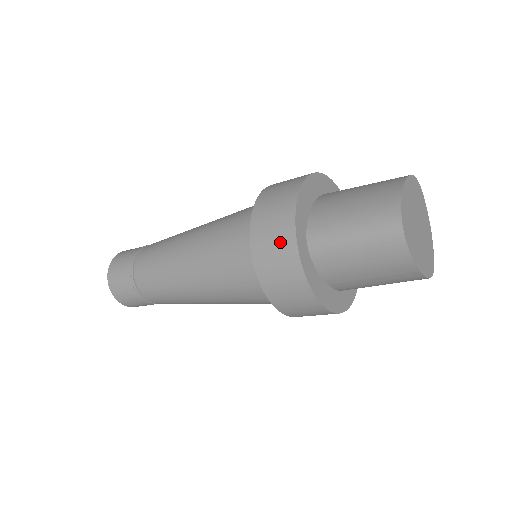
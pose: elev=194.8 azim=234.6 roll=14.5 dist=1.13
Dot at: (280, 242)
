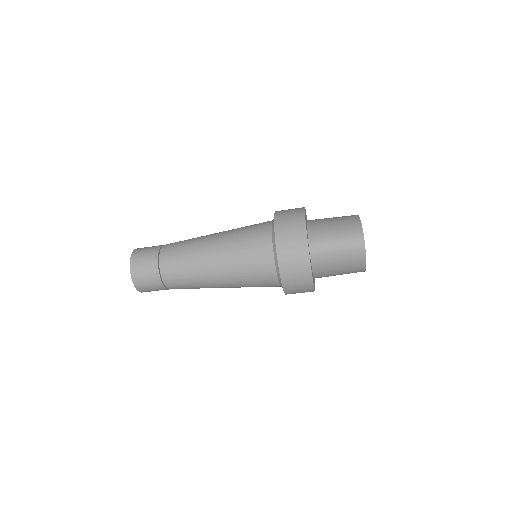
Dot at: (297, 245)
